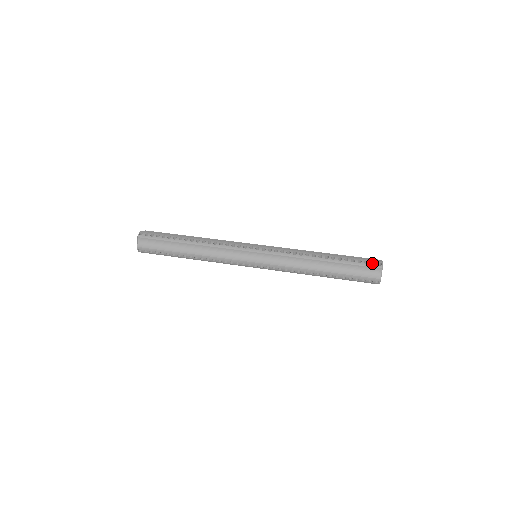
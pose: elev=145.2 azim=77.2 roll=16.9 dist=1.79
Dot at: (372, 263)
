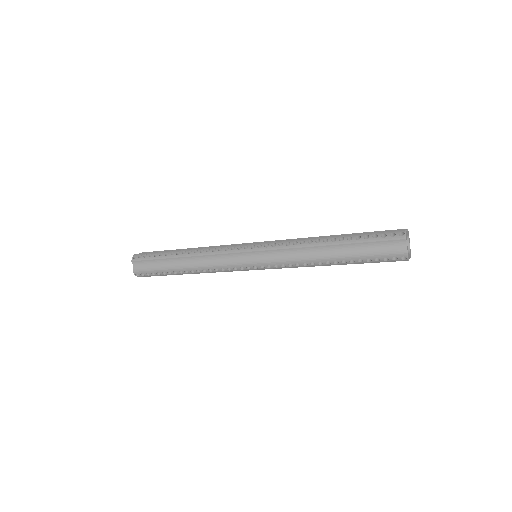
Dot at: (392, 235)
